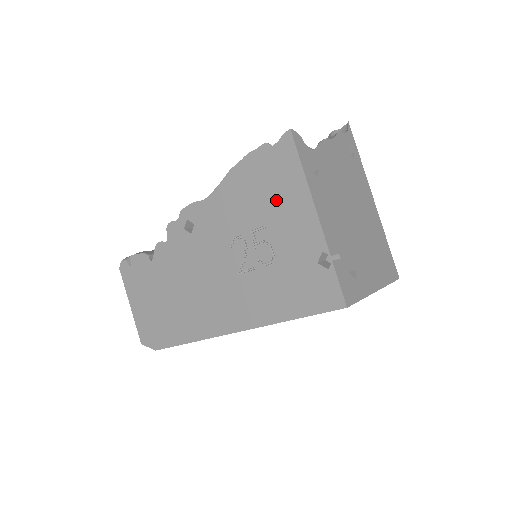
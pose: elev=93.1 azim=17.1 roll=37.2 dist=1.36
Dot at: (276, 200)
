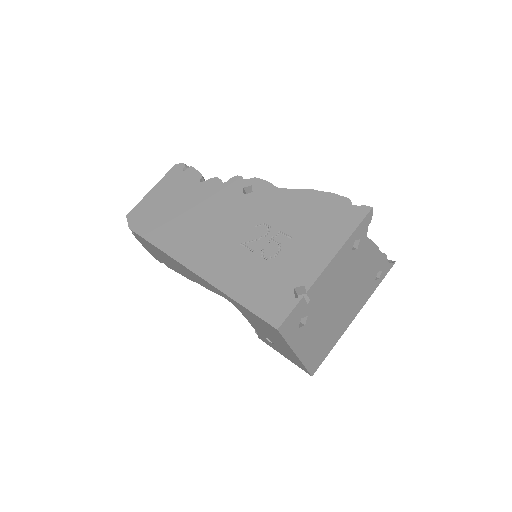
Dot at: (316, 232)
